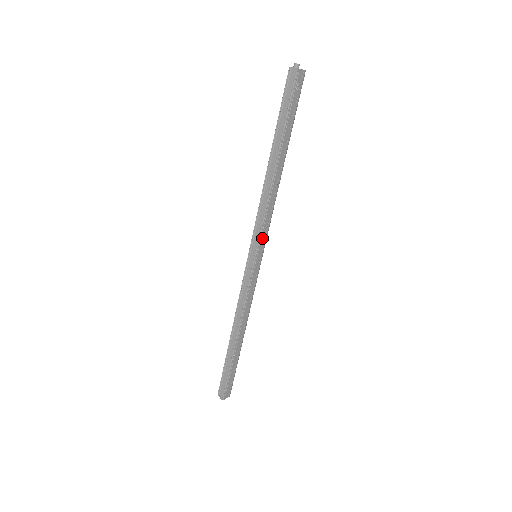
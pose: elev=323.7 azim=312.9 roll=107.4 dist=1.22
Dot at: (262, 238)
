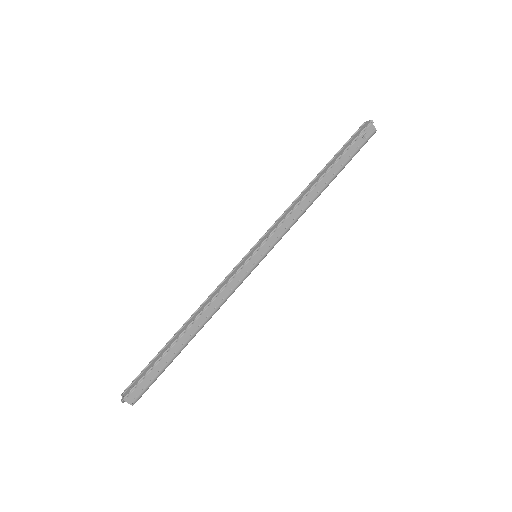
Dot at: (271, 238)
